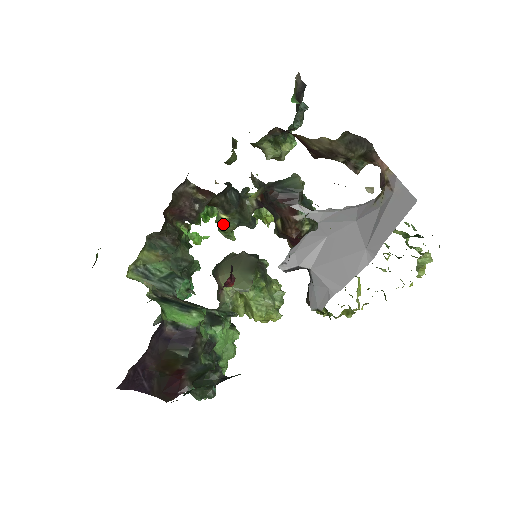
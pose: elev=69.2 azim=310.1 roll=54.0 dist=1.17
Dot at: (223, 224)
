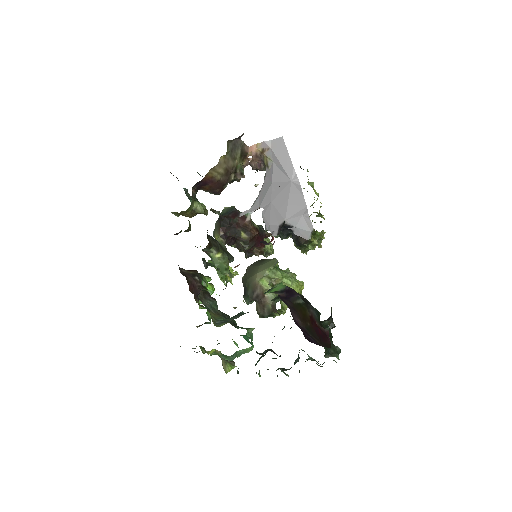
Dot at: (222, 263)
